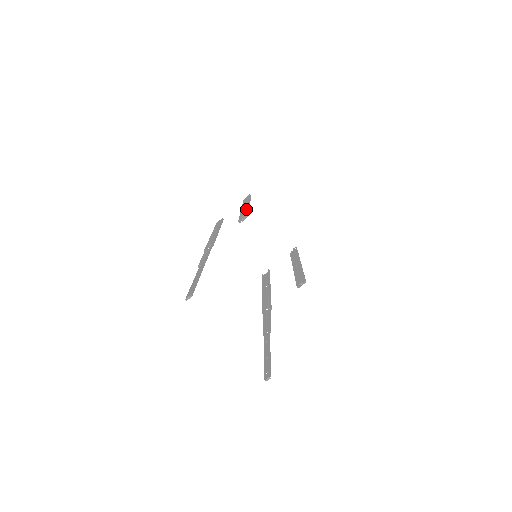
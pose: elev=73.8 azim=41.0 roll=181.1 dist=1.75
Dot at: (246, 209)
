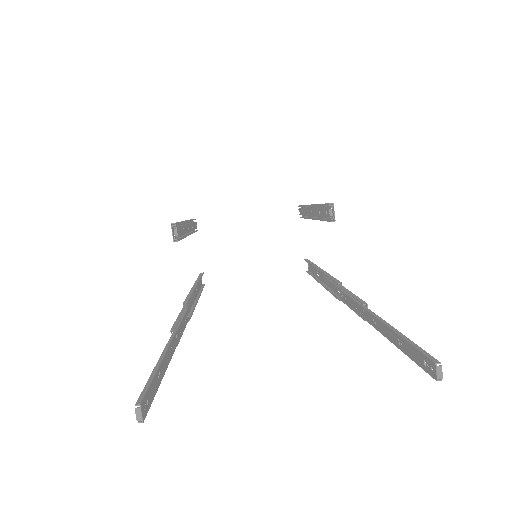
Dot at: occluded
